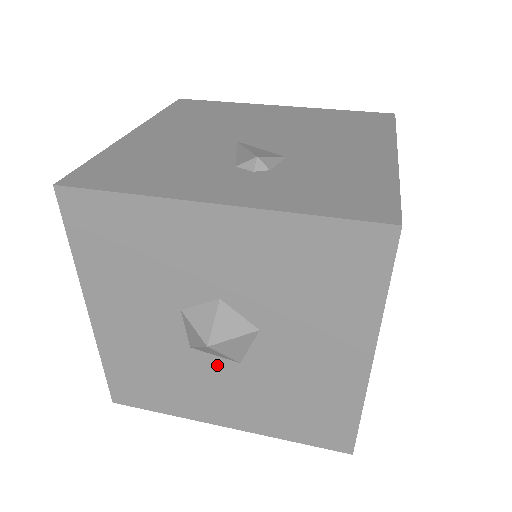
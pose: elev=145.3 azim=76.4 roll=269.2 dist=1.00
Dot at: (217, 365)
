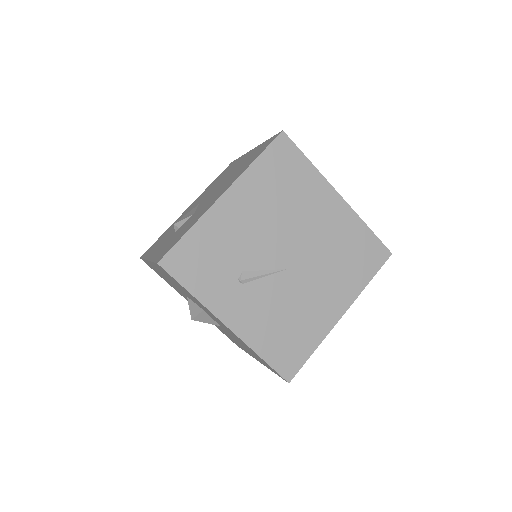
Dot at: occluded
